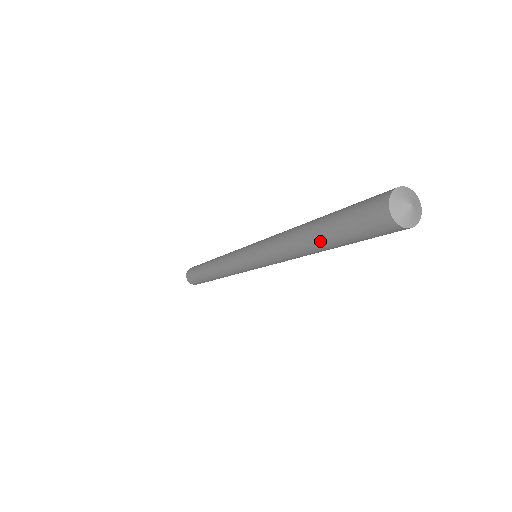
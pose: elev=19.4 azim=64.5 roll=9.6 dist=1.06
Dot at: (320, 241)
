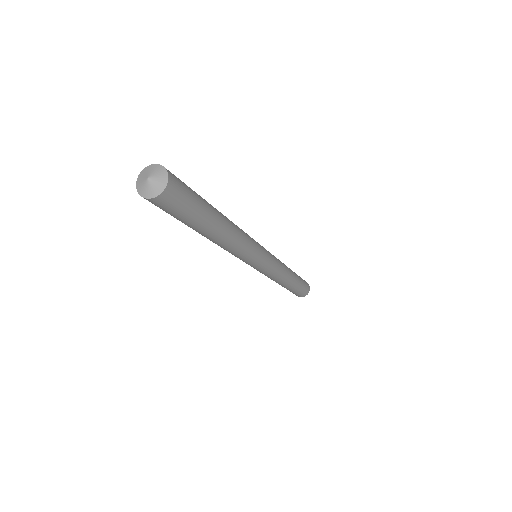
Dot at: occluded
